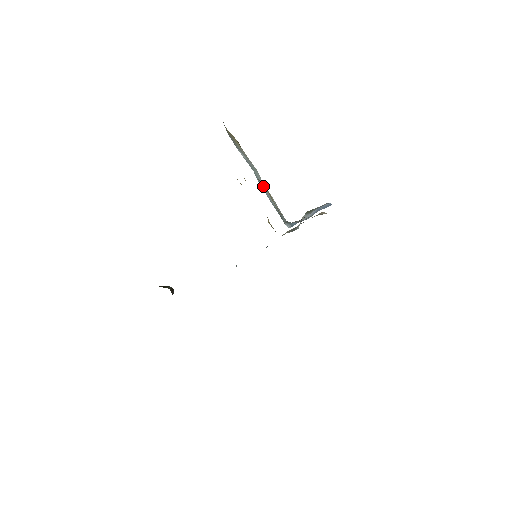
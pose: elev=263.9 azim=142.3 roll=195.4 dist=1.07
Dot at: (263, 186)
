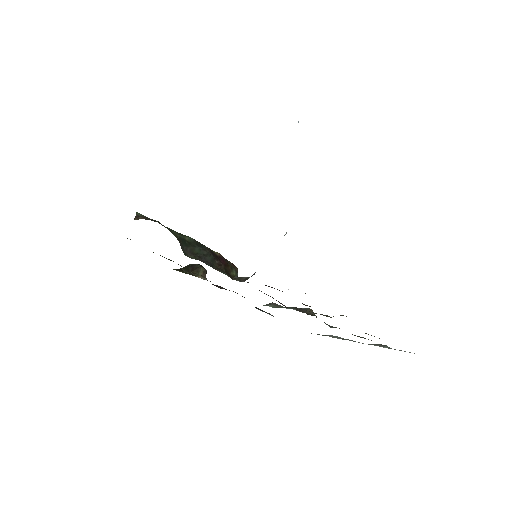
Dot at: occluded
